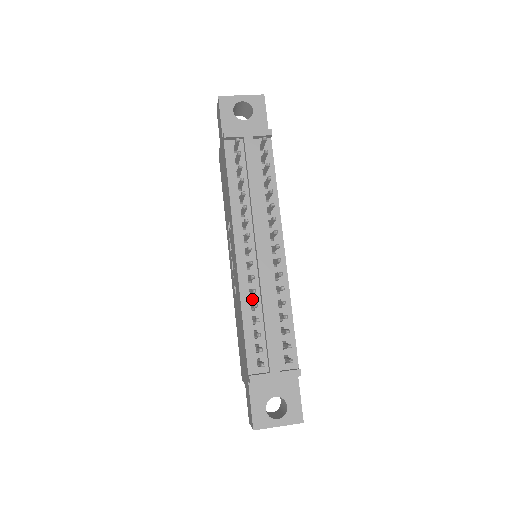
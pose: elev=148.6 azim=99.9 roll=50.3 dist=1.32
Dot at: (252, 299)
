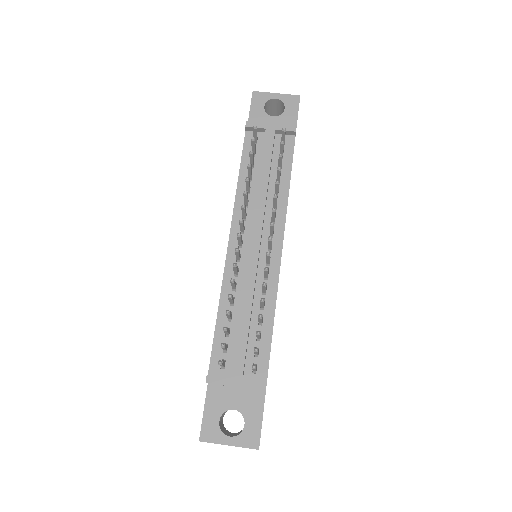
Dot at: (233, 294)
